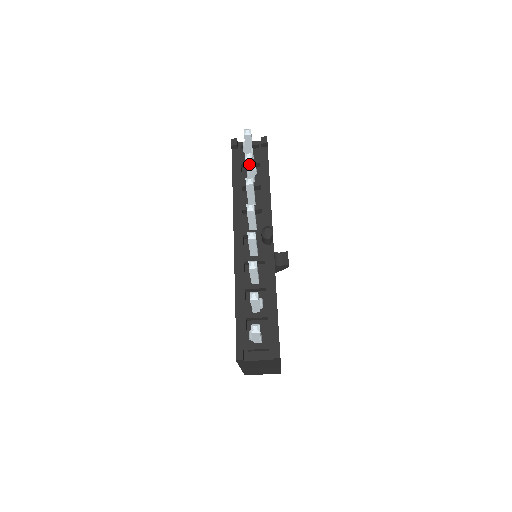
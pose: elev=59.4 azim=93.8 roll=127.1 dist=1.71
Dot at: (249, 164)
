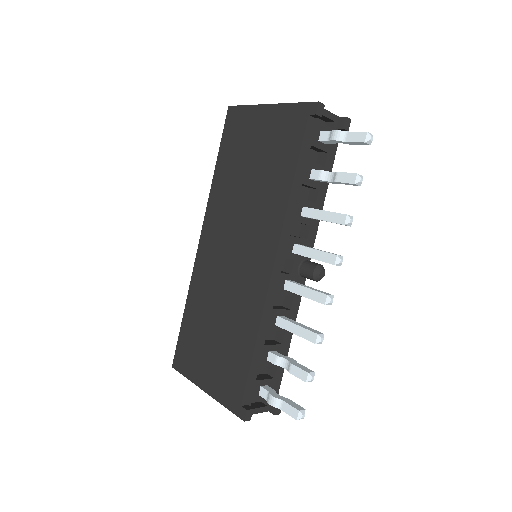
Dot at: (347, 183)
